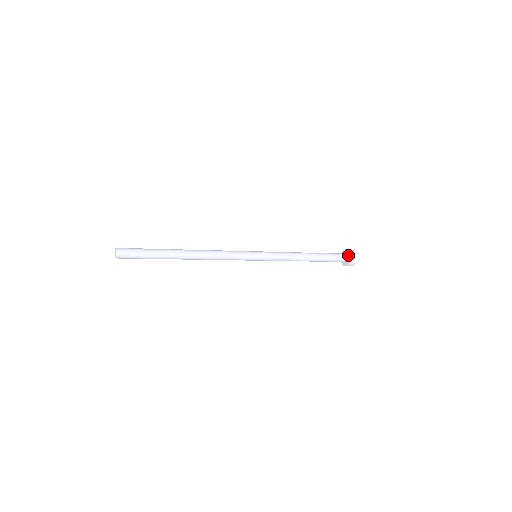
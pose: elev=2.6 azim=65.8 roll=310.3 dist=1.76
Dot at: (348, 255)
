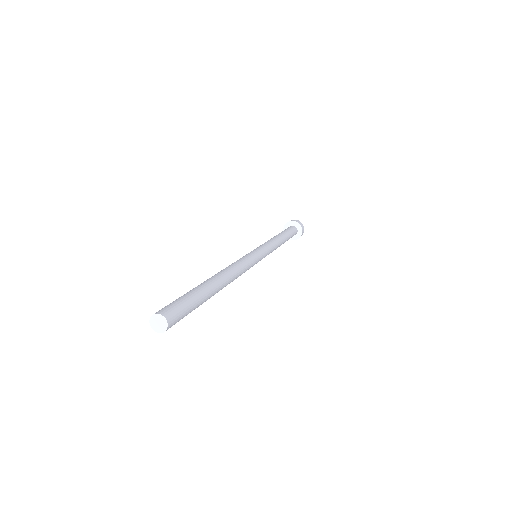
Dot at: (296, 225)
